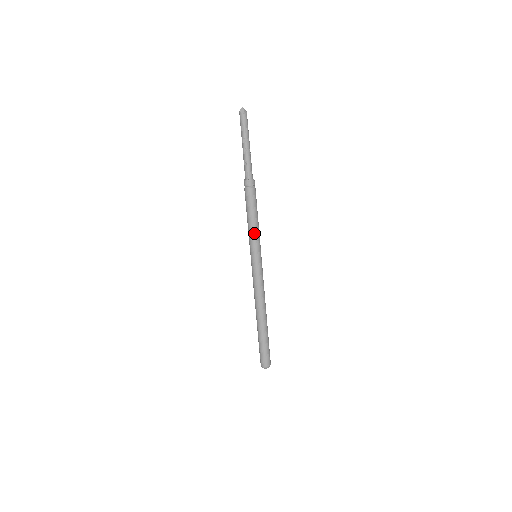
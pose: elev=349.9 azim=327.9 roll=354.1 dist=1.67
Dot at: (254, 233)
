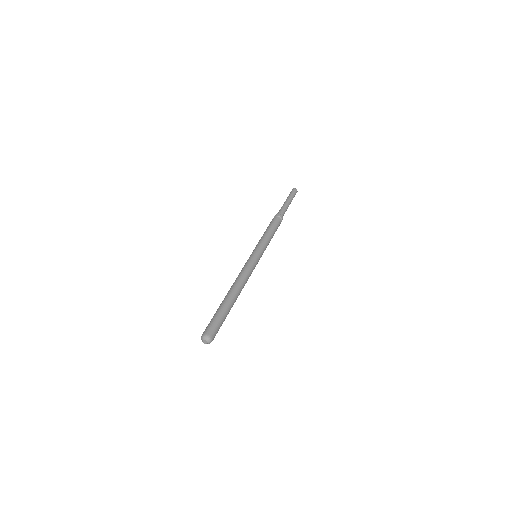
Dot at: (264, 239)
